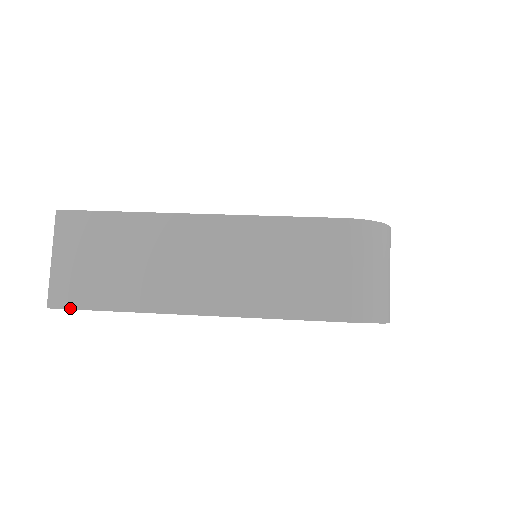
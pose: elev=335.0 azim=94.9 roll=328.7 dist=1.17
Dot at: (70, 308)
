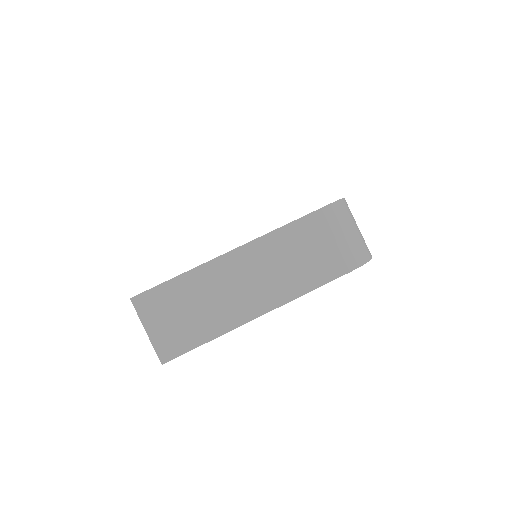
Dot at: (178, 356)
